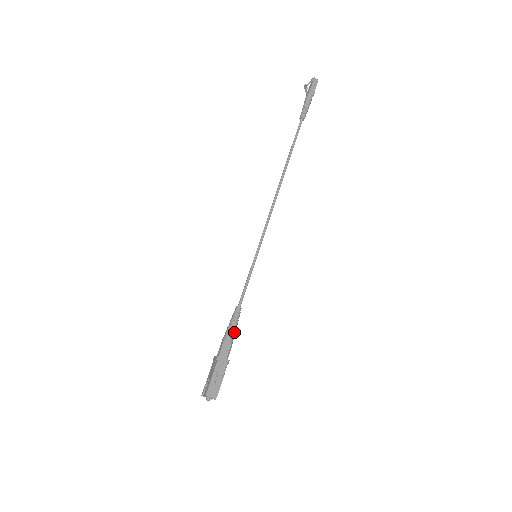
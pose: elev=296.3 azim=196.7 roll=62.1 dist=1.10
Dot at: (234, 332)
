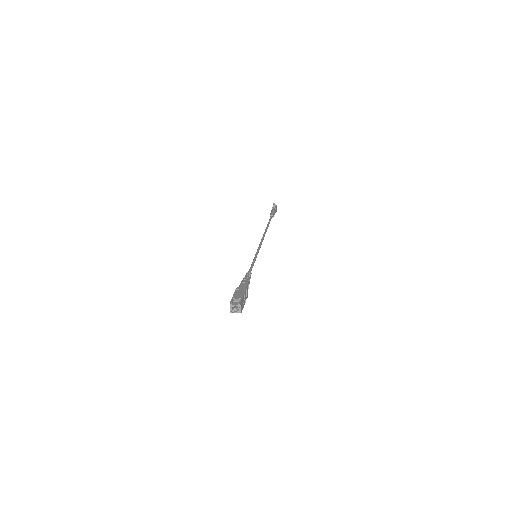
Dot at: occluded
